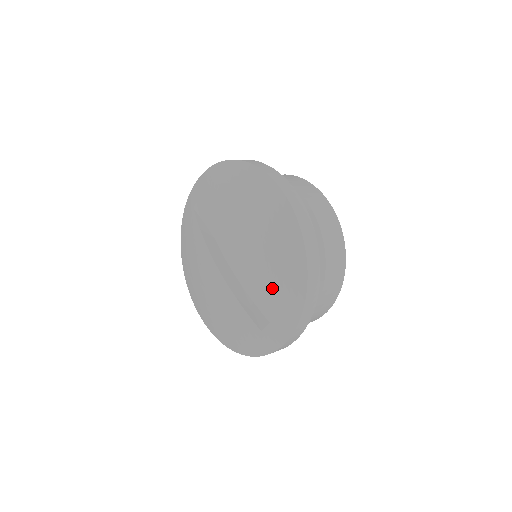
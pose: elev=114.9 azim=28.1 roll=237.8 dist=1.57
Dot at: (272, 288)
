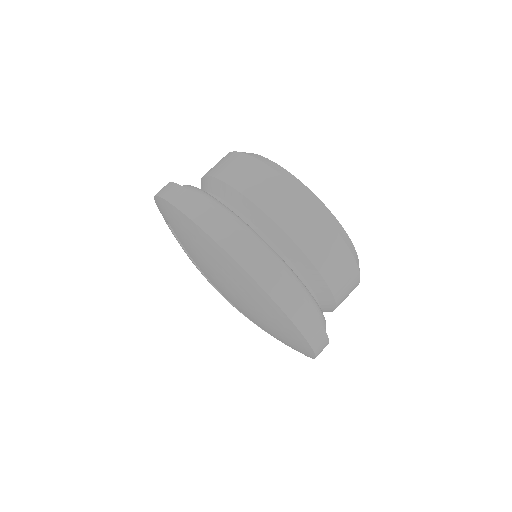
Dot at: (279, 338)
